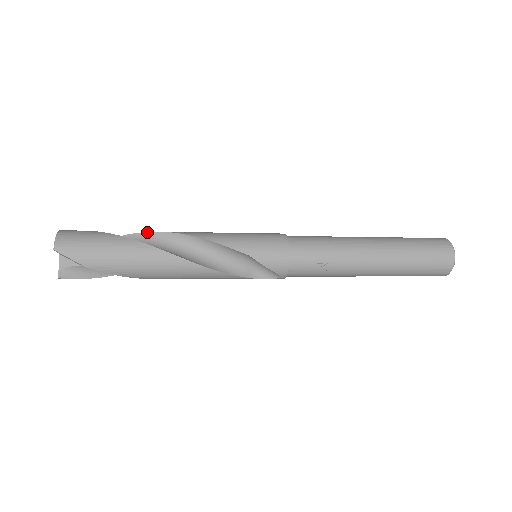
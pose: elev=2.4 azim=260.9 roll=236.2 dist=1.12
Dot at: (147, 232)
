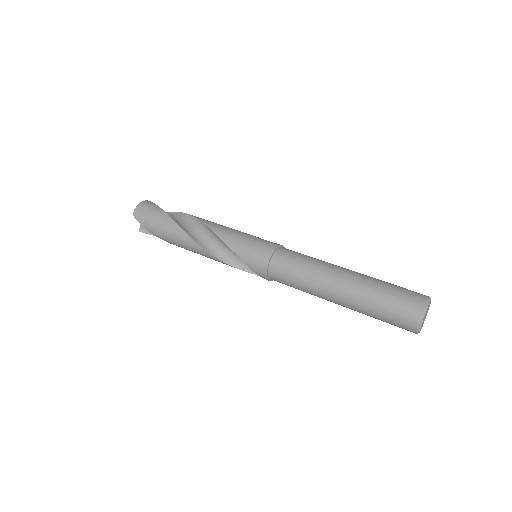
Dot at: (191, 215)
